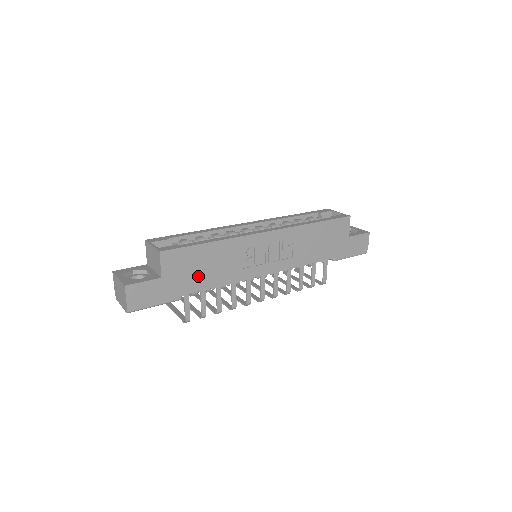
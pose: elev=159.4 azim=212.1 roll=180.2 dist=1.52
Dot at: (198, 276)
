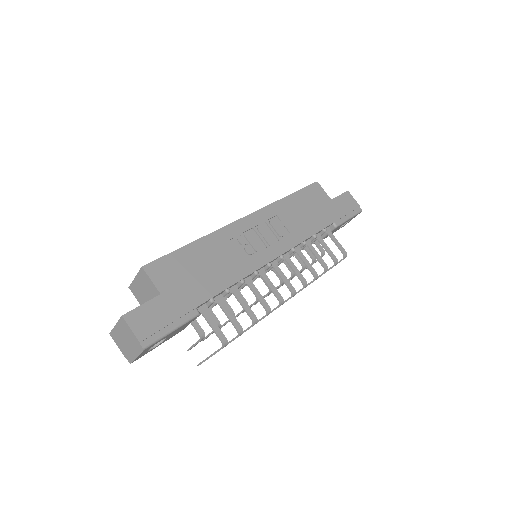
Dot at: (202, 281)
